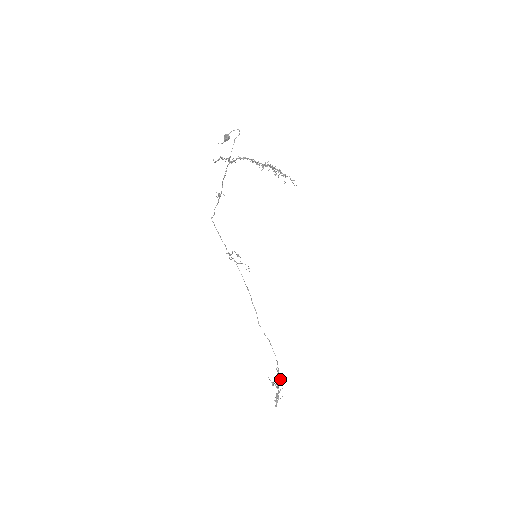
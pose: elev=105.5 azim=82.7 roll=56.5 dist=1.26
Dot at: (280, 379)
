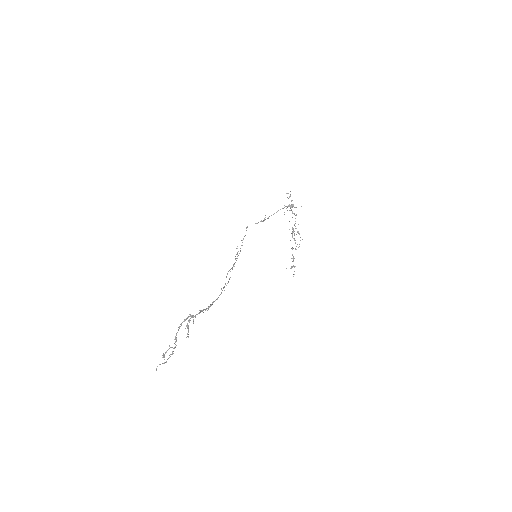
Dot at: (208, 309)
